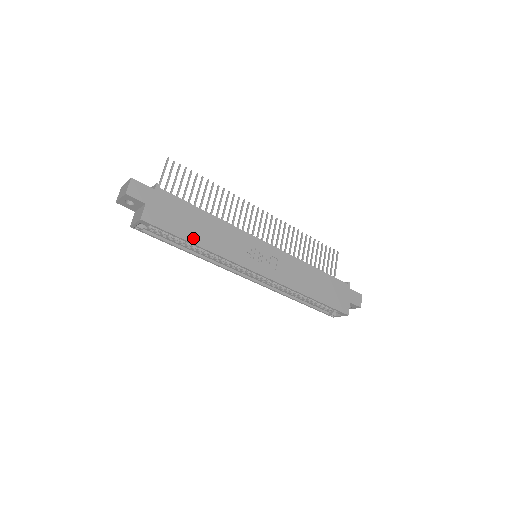
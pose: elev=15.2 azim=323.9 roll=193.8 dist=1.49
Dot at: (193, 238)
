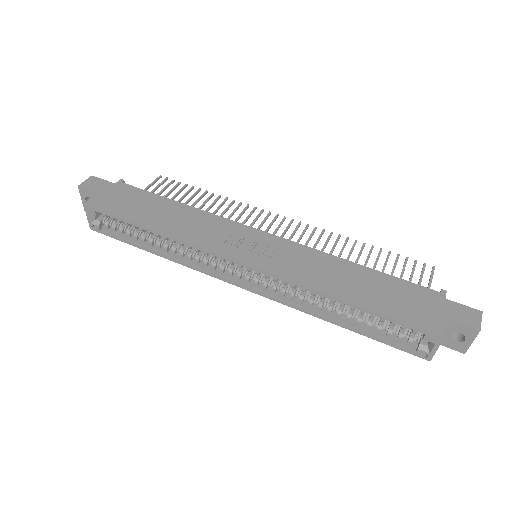
Dot at: (146, 222)
